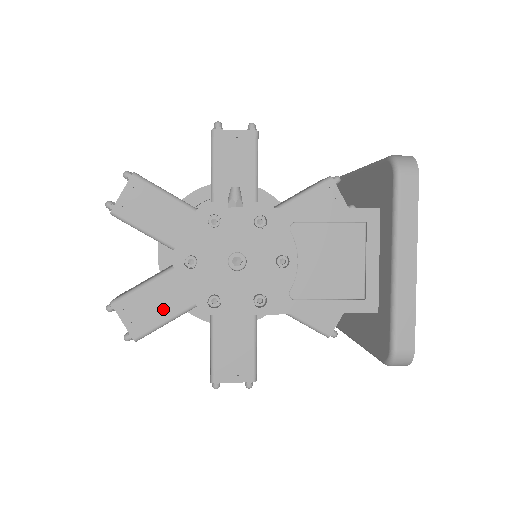
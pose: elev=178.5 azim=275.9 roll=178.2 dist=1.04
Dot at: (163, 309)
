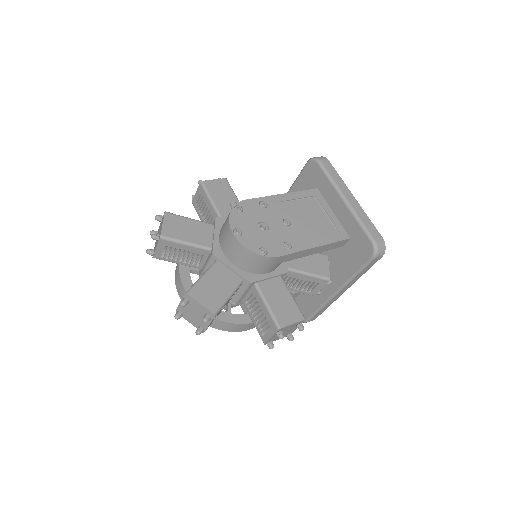
Dot at: (223, 288)
